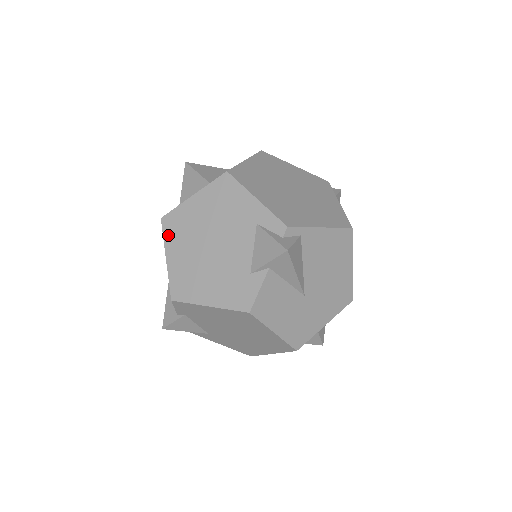
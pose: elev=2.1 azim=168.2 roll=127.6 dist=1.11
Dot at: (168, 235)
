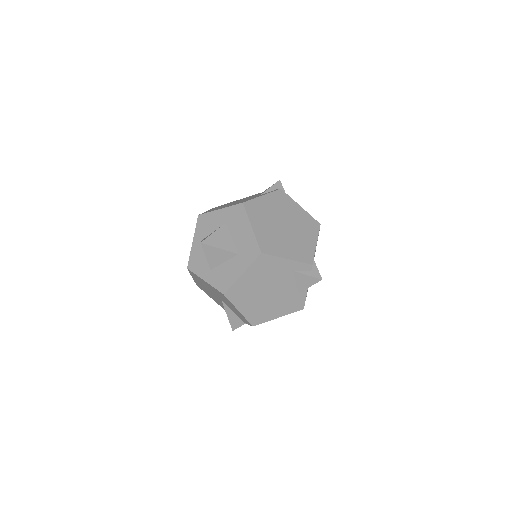
Dot at: (234, 300)
